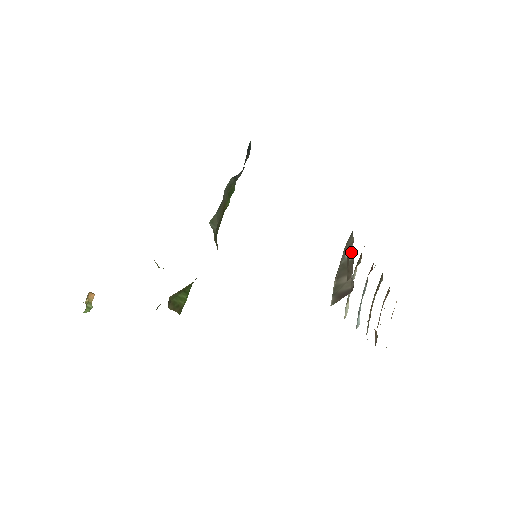
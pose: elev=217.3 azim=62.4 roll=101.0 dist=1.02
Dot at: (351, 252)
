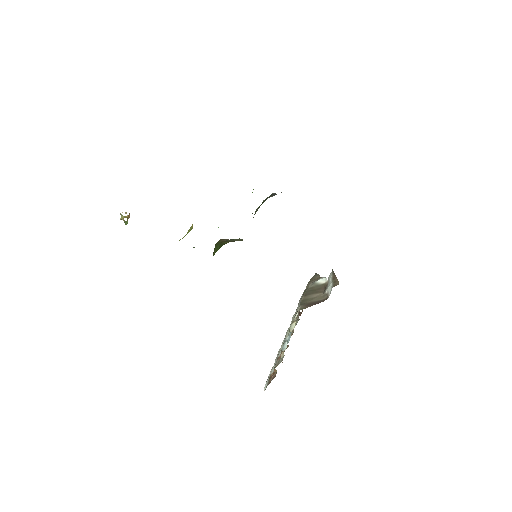
Dot at: (324, 279)
